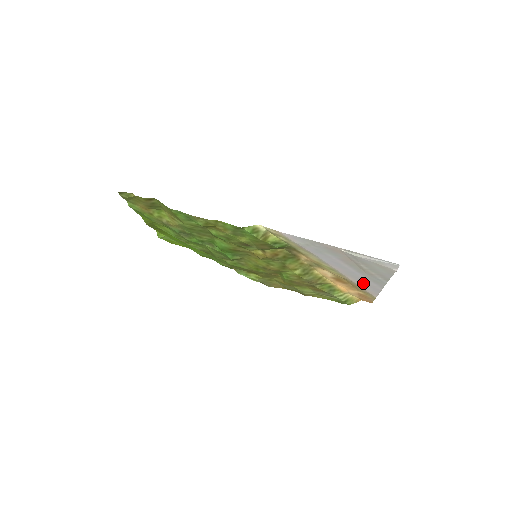
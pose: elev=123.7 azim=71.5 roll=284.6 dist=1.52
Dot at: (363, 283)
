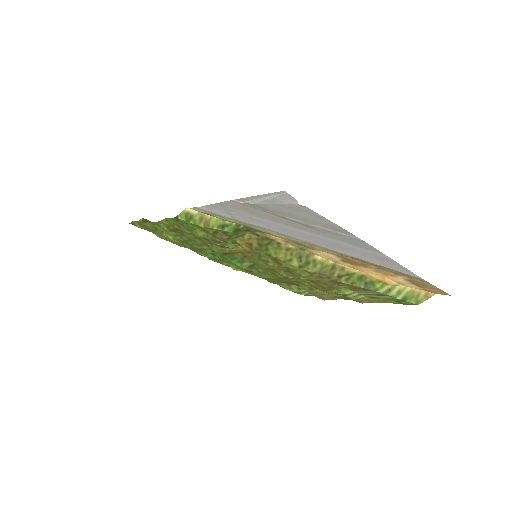
Dot at: (361, 254)
